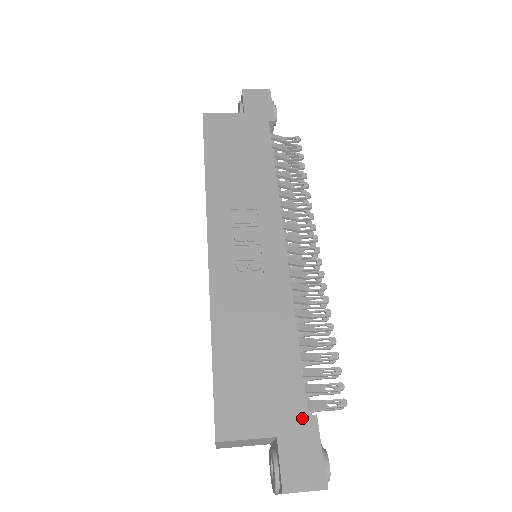
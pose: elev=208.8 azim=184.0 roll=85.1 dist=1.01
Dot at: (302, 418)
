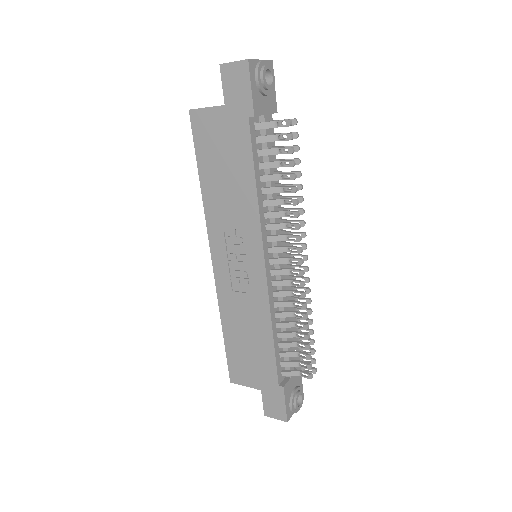
Dot at: (275, 386)
